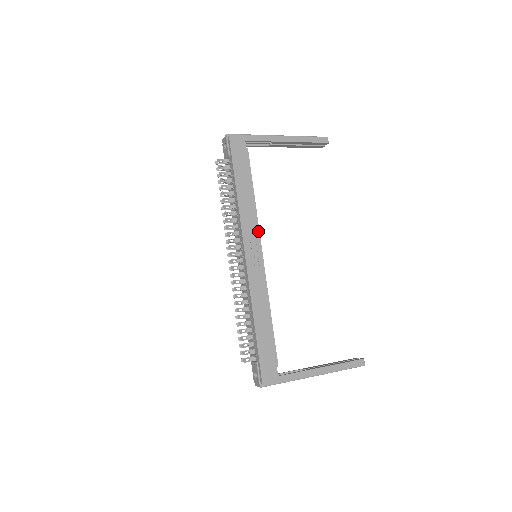
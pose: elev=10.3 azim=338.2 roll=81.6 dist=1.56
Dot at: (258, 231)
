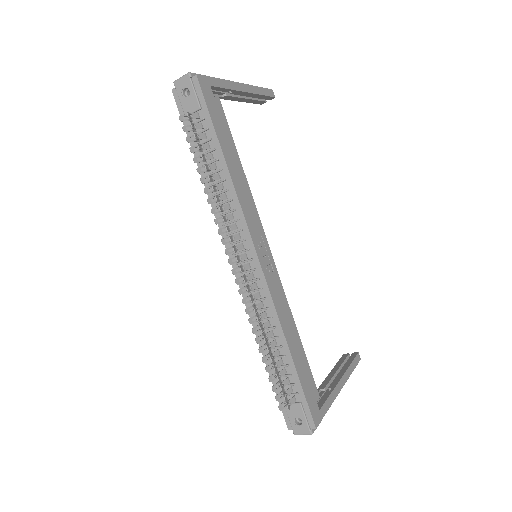
Dot at: (259, 220)
